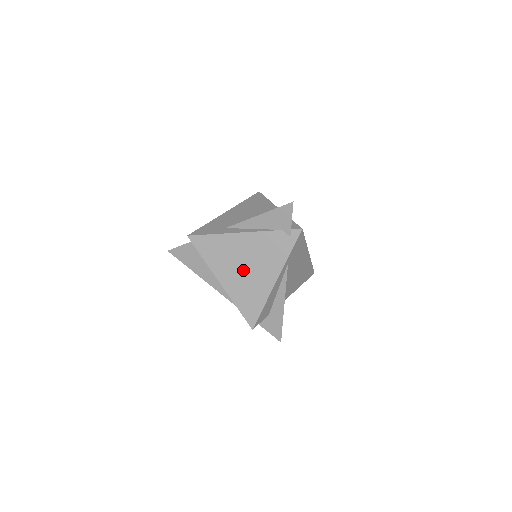
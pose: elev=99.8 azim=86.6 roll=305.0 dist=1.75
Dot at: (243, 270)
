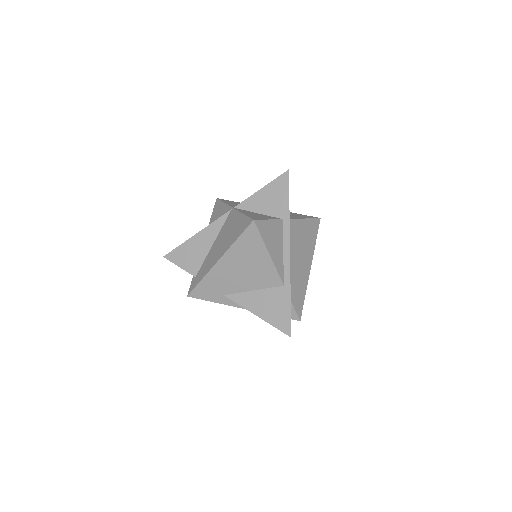
Dot at: occluded
